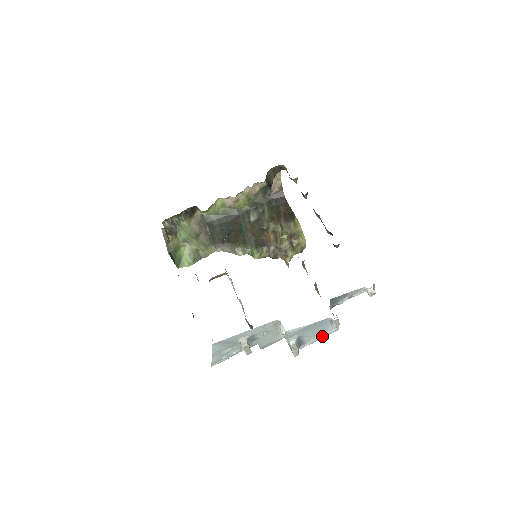
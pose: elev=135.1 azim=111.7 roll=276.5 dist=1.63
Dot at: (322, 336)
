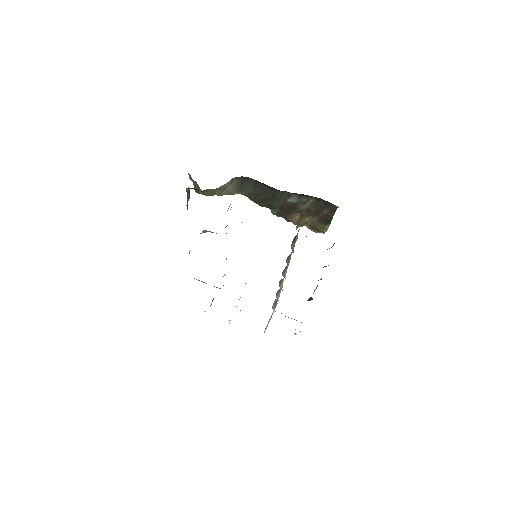
Dot at: occluded
